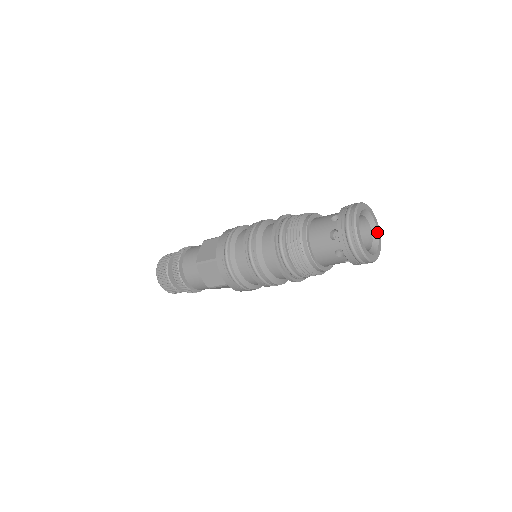
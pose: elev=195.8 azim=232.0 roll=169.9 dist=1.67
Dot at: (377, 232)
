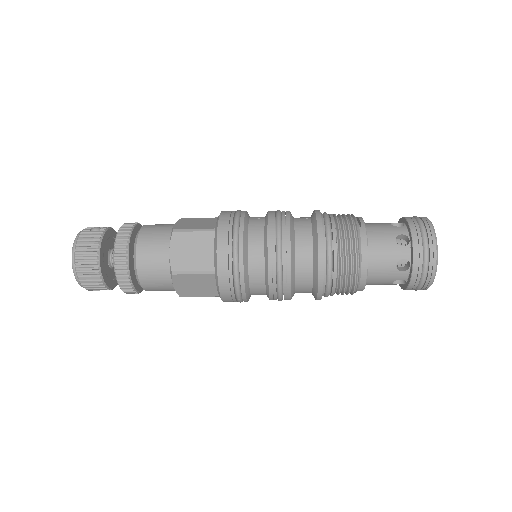
Dot at: occluded
